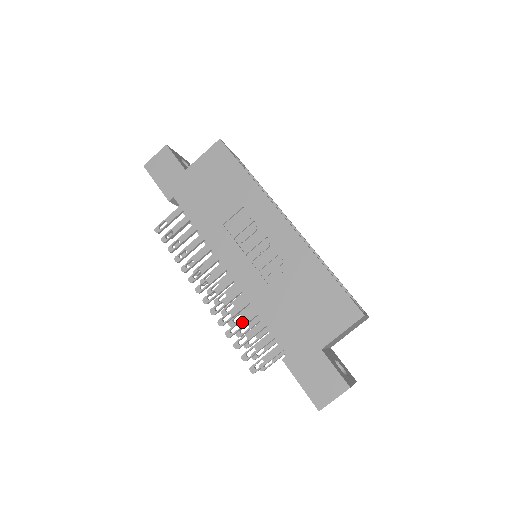
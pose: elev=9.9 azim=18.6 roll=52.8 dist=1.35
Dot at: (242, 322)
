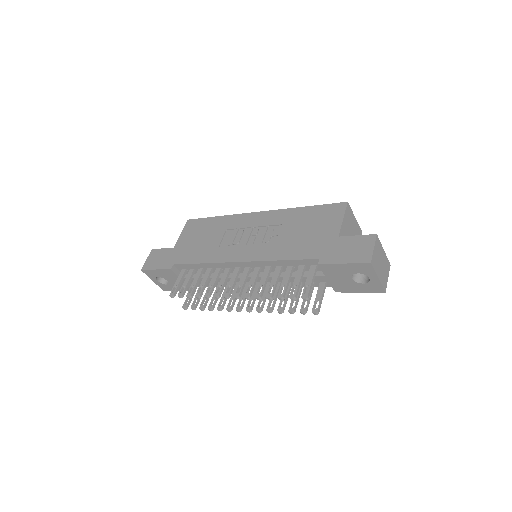
Dot at: (273, 281)
